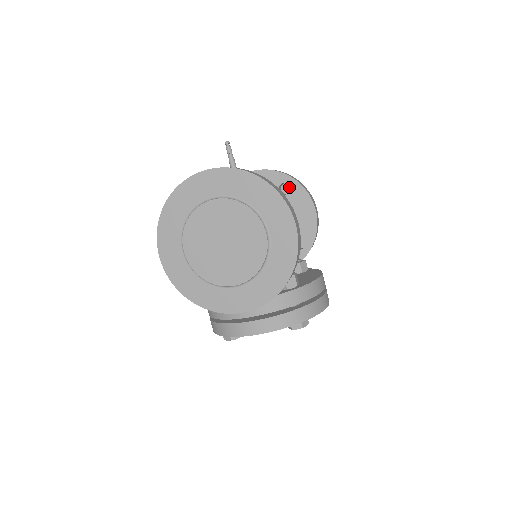
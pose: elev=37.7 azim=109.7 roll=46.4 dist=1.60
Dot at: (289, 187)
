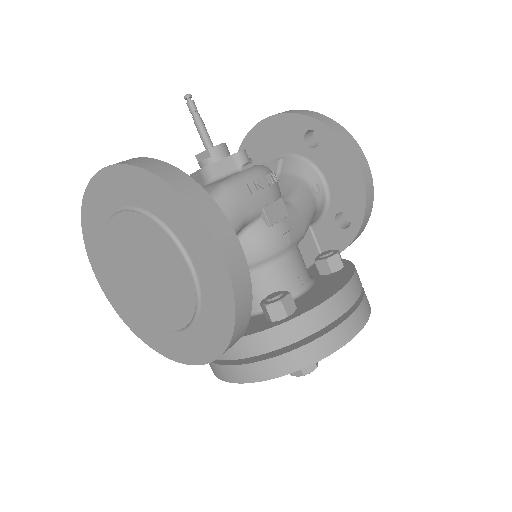
Dot at: occluded
